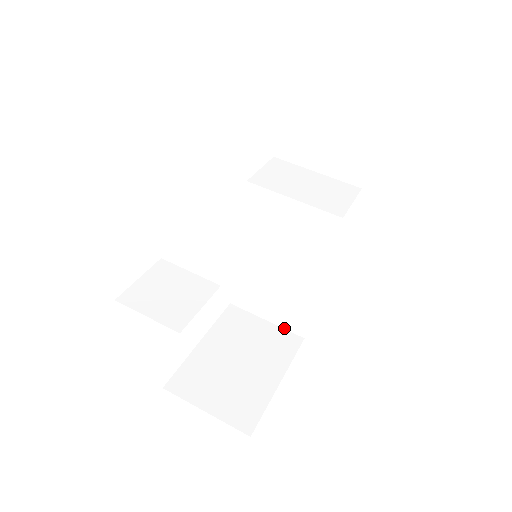
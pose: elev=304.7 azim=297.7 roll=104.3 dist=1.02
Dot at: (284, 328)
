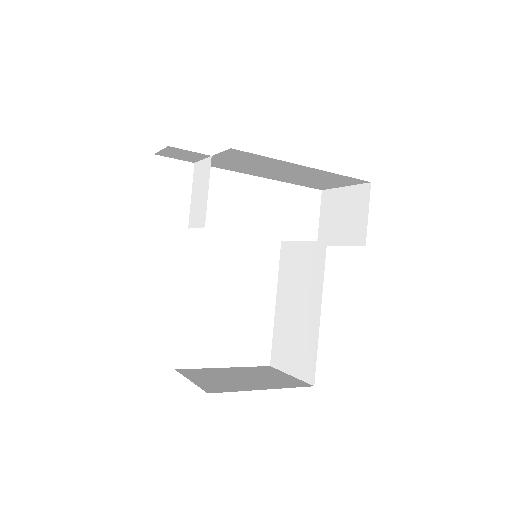
Dot at: (301, 379)
